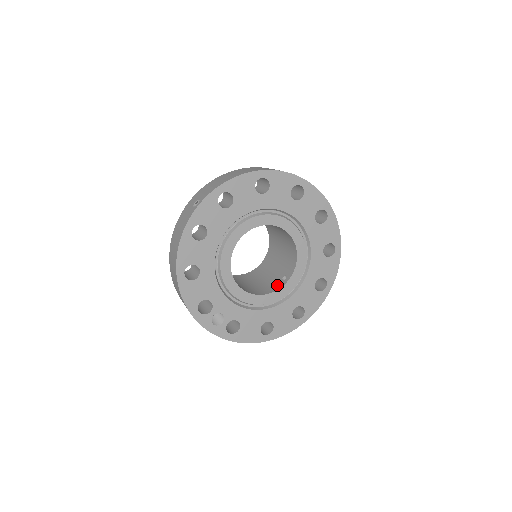
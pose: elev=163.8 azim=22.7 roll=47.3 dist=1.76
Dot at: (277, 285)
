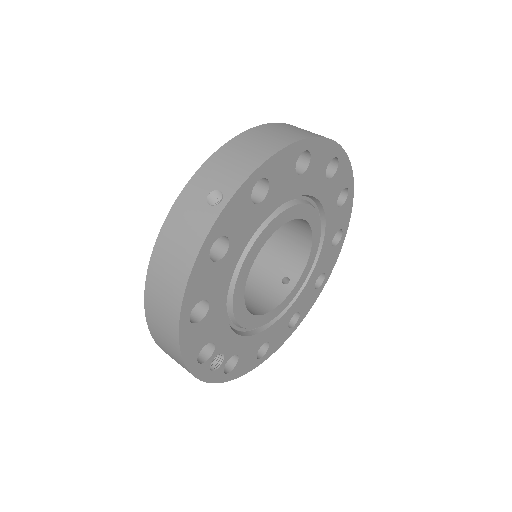
Dot at: (278, 292)
